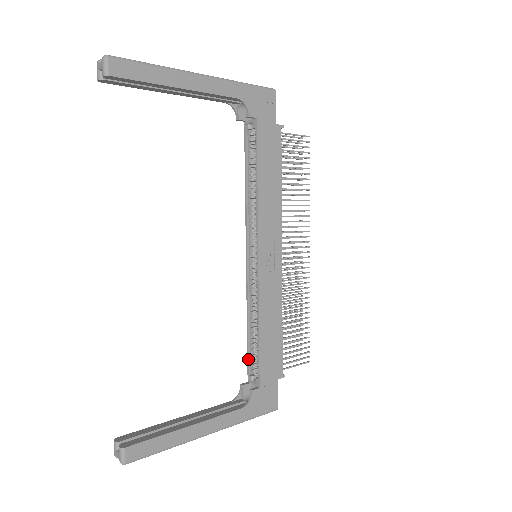
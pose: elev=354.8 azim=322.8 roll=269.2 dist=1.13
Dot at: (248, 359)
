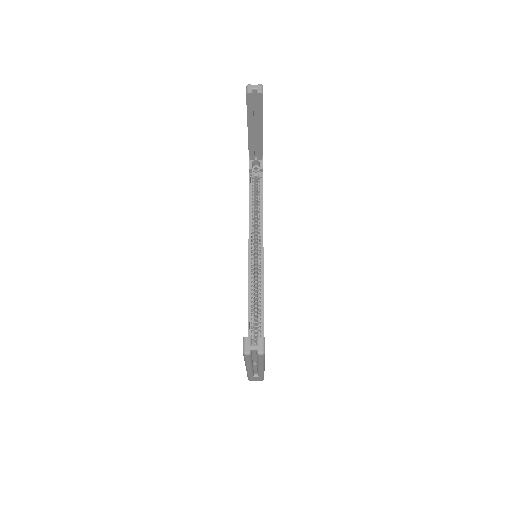
Dot at: (249, 332)
